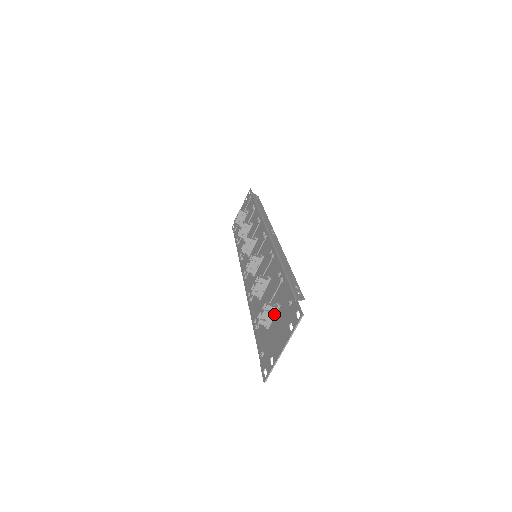
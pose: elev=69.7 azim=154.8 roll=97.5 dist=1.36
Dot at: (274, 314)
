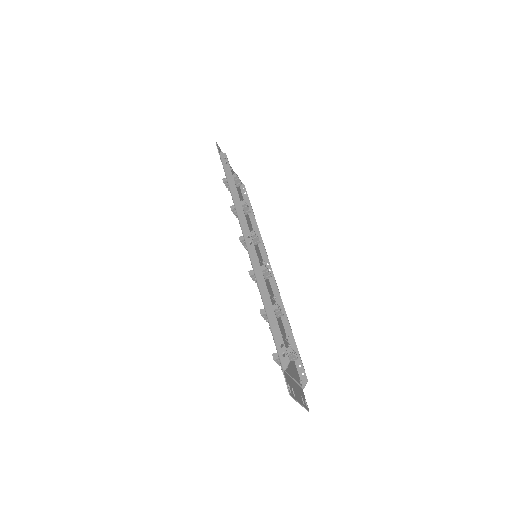
Dot at: occluded
